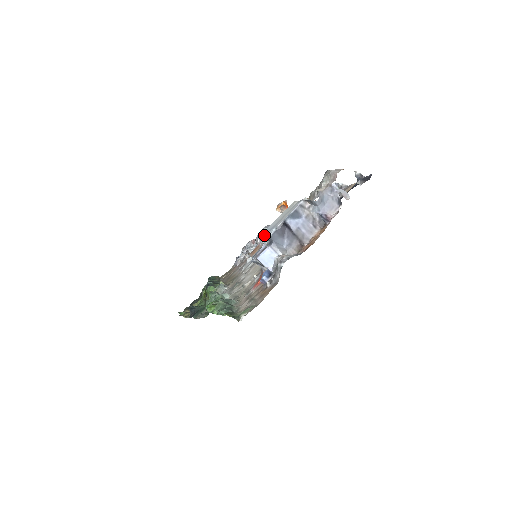
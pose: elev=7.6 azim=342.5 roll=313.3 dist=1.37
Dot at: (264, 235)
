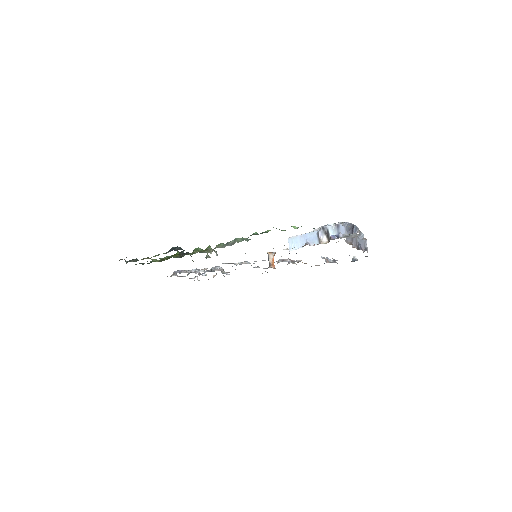
Dot at: (339, 222)
